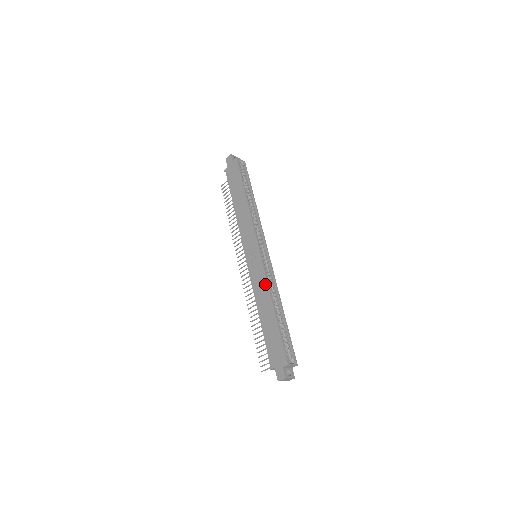
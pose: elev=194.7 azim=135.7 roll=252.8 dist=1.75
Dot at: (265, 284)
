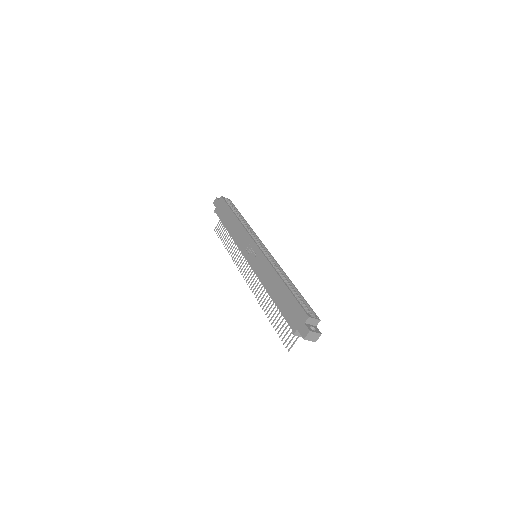
Dot at: (268, 266)
